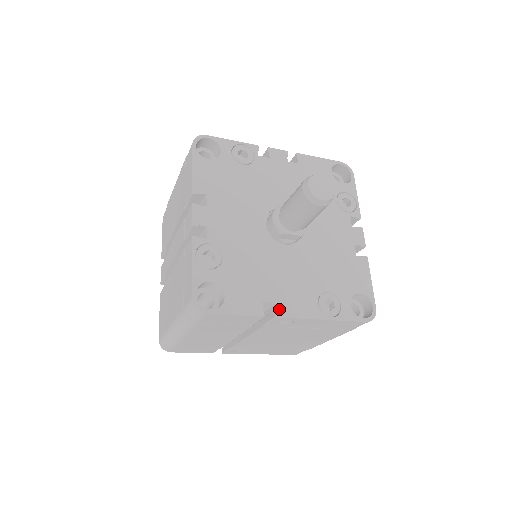
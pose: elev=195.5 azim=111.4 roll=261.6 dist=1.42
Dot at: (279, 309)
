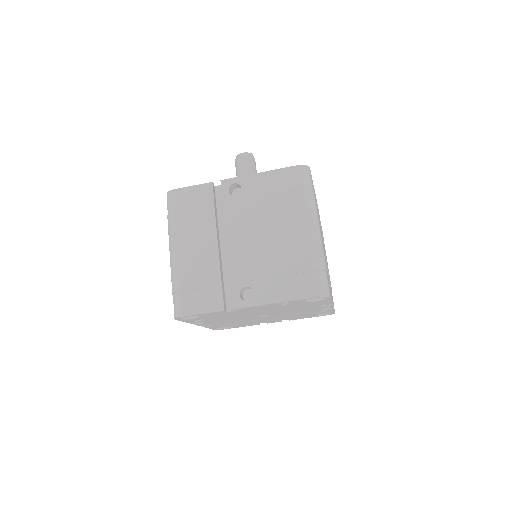
Dot at: occluded
